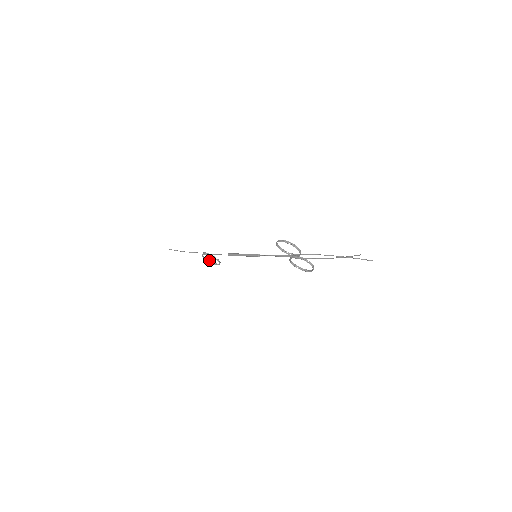
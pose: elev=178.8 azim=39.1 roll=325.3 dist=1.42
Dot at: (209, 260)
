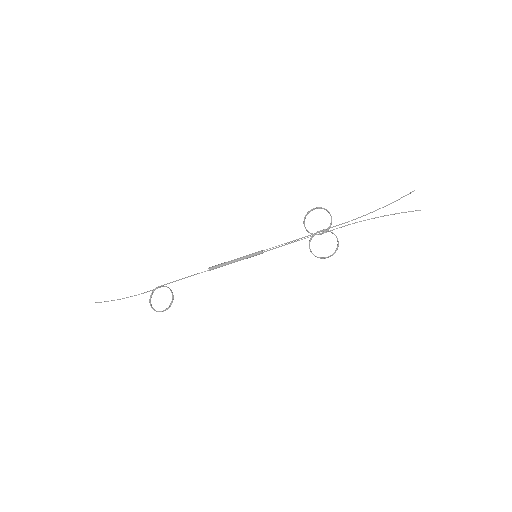
Dot at: (152, 307)
